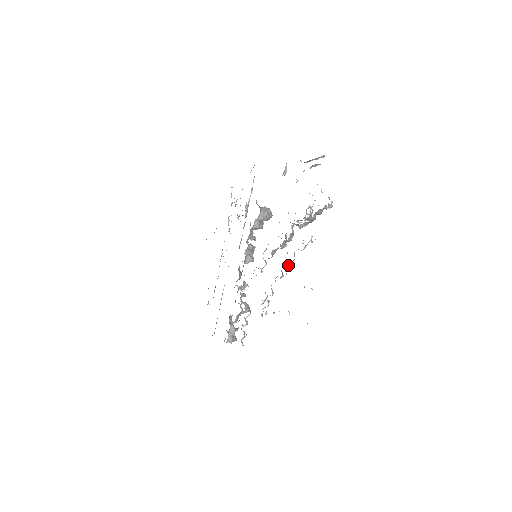
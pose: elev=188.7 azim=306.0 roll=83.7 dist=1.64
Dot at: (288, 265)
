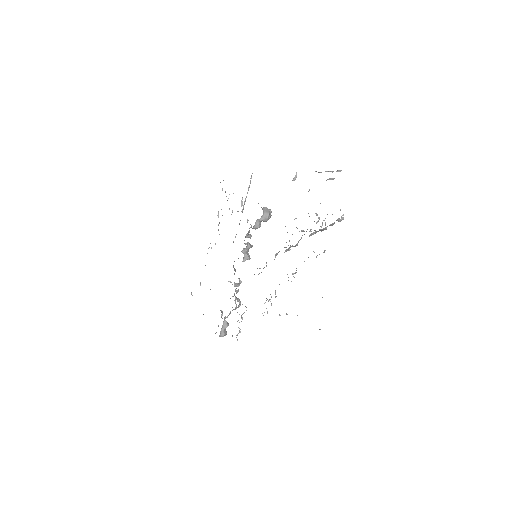
Dot at: occluded
